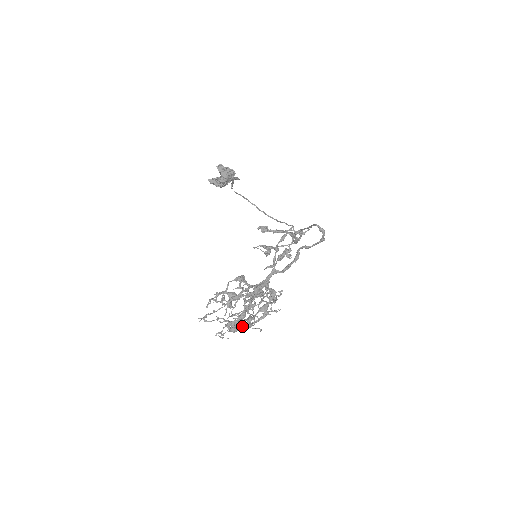
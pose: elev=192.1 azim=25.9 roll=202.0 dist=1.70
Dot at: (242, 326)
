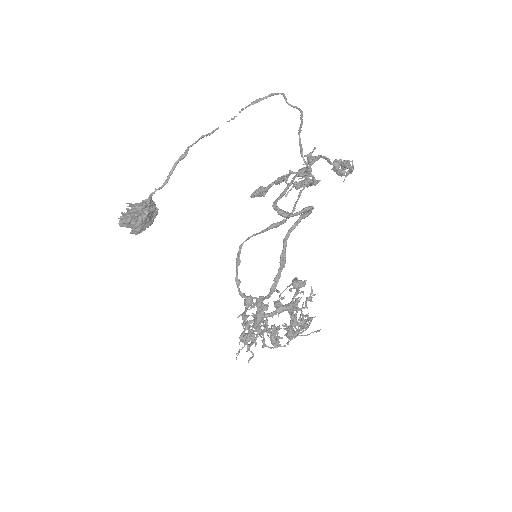
Dot at: occluded
